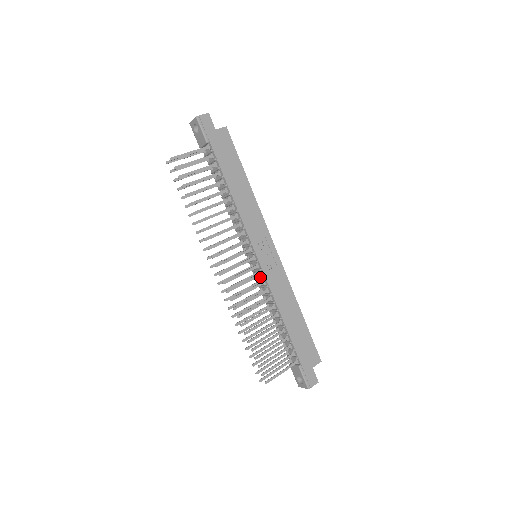
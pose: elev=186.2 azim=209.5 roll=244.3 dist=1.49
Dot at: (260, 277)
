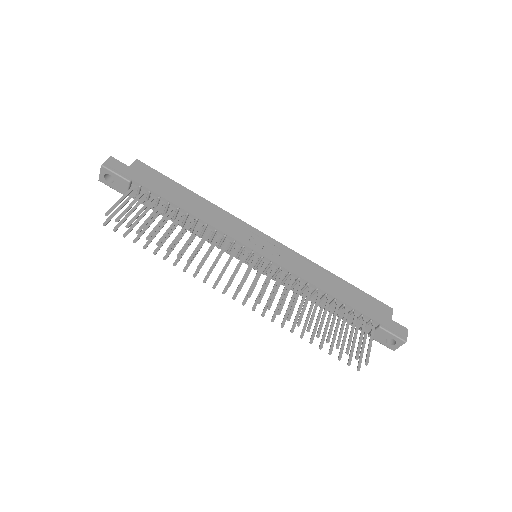
Dot at: (276, 271)
